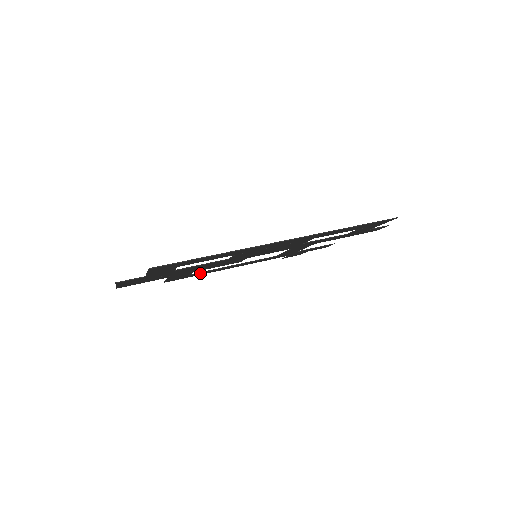
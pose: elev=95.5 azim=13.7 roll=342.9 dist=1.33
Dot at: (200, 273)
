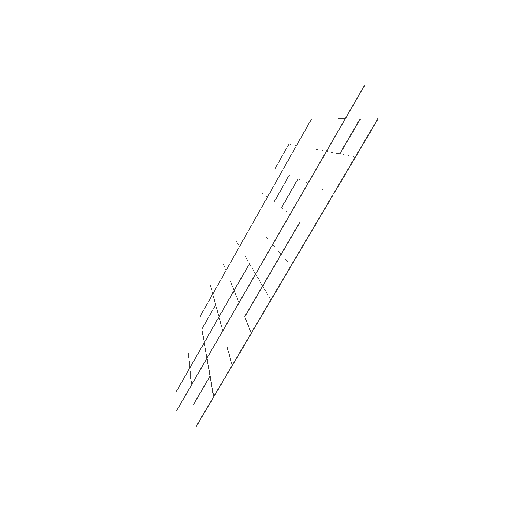
Dot at: occluded
